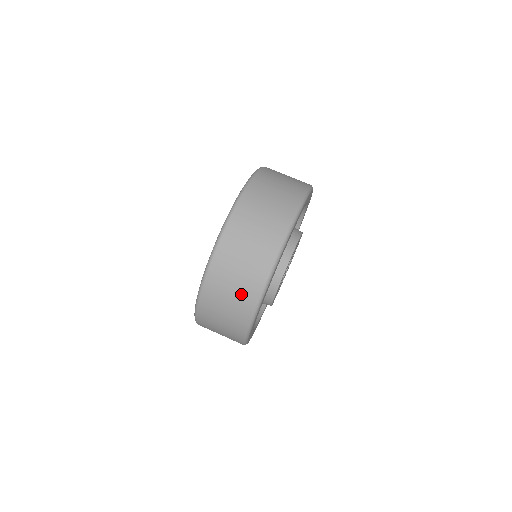
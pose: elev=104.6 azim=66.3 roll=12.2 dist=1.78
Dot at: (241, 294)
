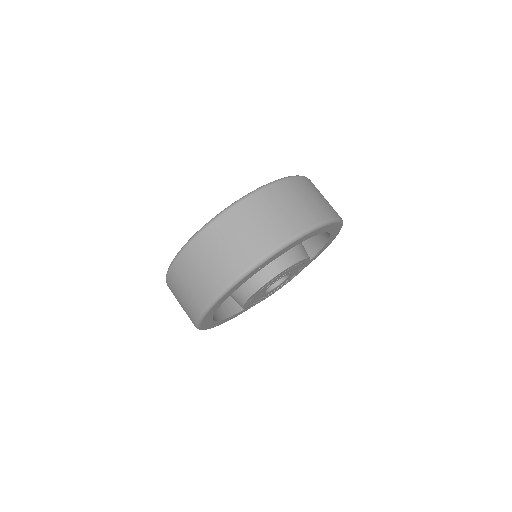
Dot at: (193, 295)
